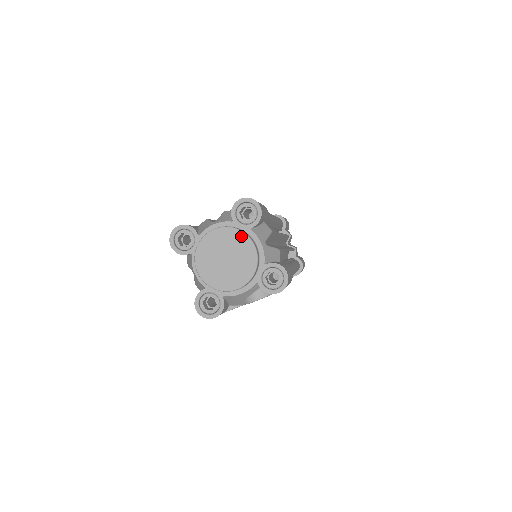
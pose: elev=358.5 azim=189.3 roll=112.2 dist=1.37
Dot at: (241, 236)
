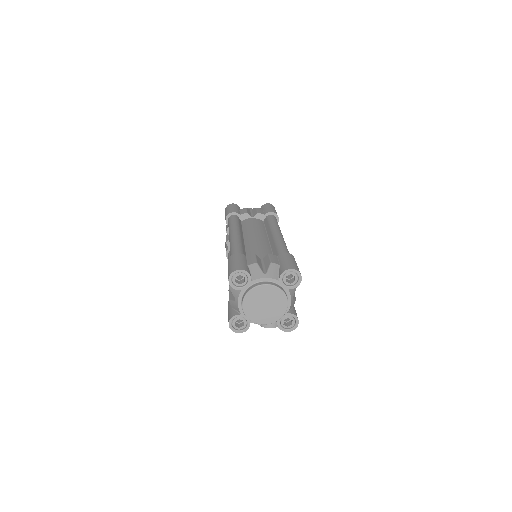
Dot at: (282, 295)
